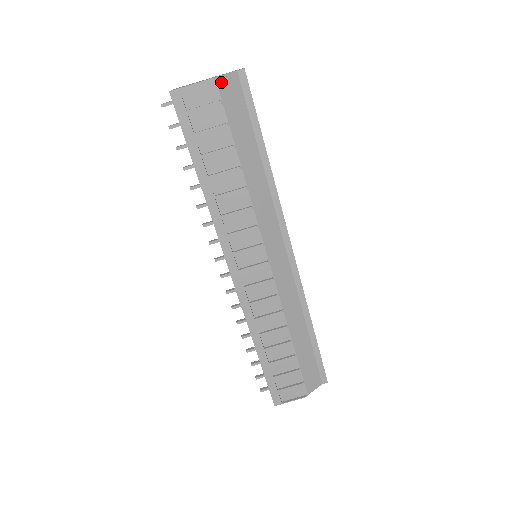
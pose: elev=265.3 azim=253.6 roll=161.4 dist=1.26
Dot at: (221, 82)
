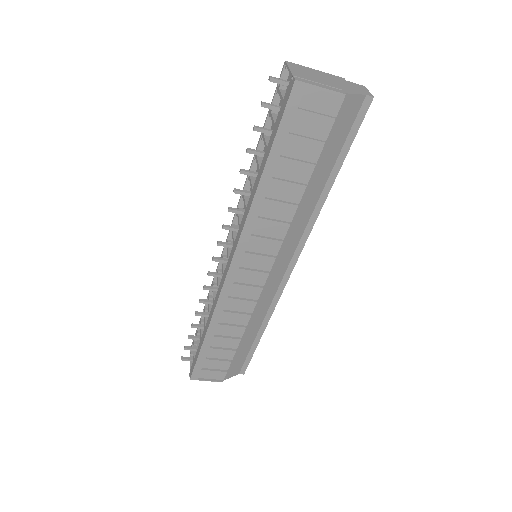
Dot at: (347, 100)
